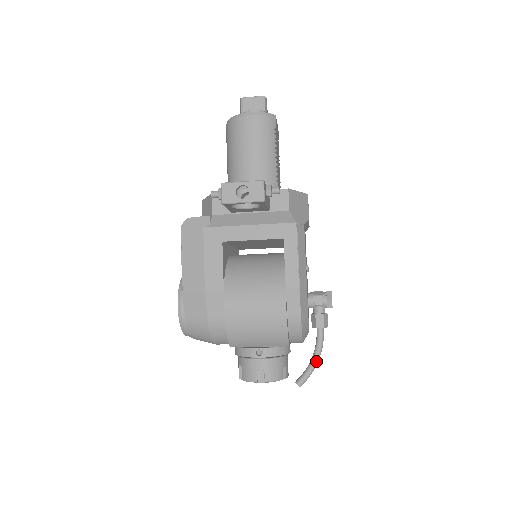
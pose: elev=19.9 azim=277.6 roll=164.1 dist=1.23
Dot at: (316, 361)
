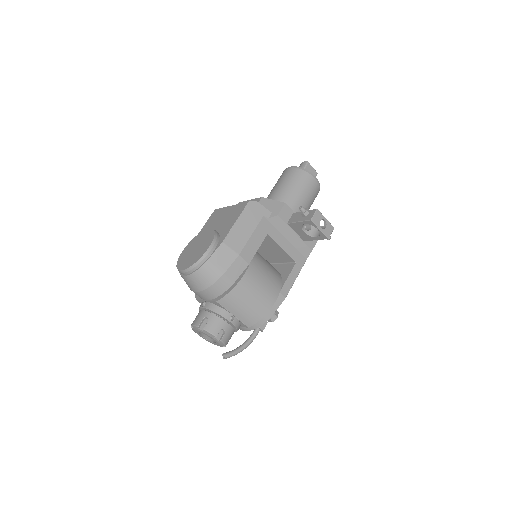
Dot at: (245, 348)
